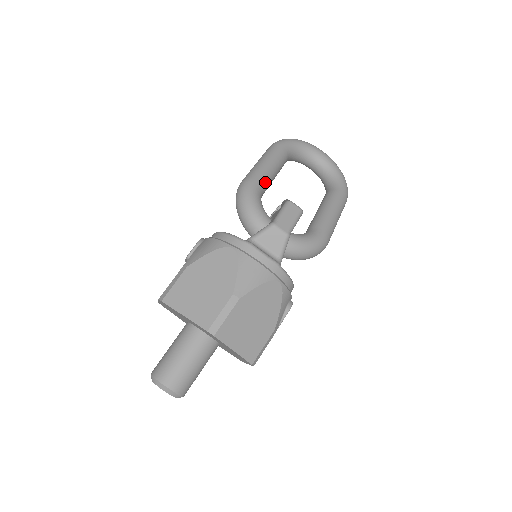
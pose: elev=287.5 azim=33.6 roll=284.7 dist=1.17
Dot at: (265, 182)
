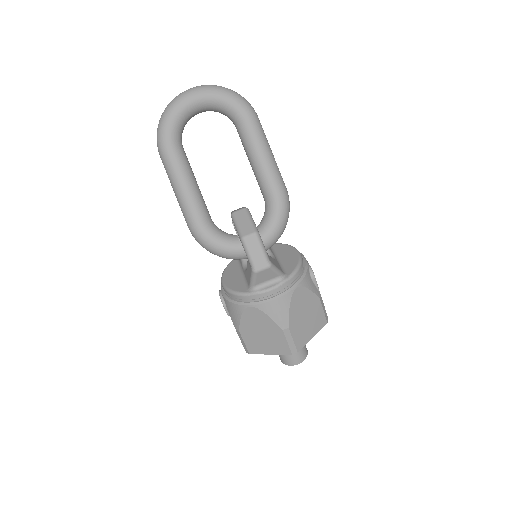
Dot at: (201, 211)
